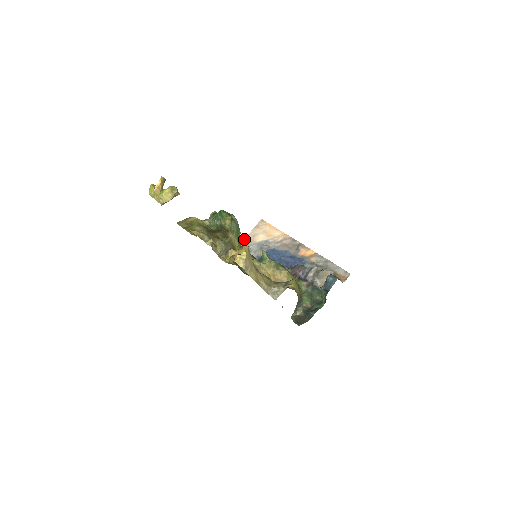
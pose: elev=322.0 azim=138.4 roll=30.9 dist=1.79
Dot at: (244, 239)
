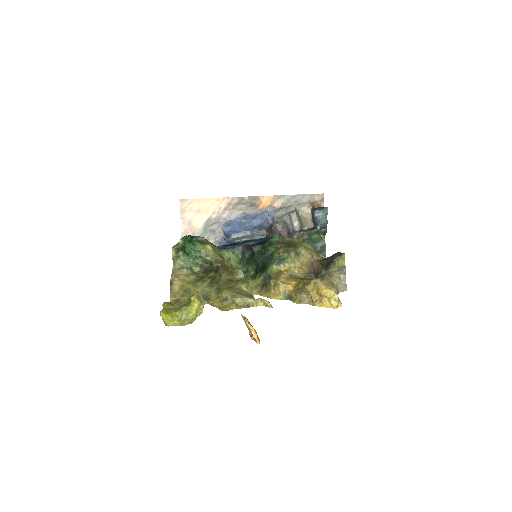
Dot at: (182, 235)
